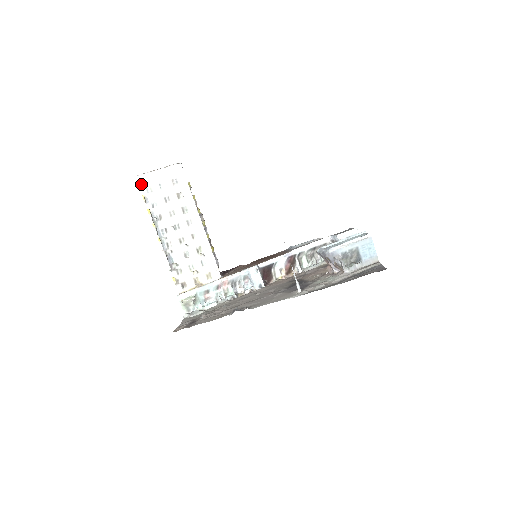
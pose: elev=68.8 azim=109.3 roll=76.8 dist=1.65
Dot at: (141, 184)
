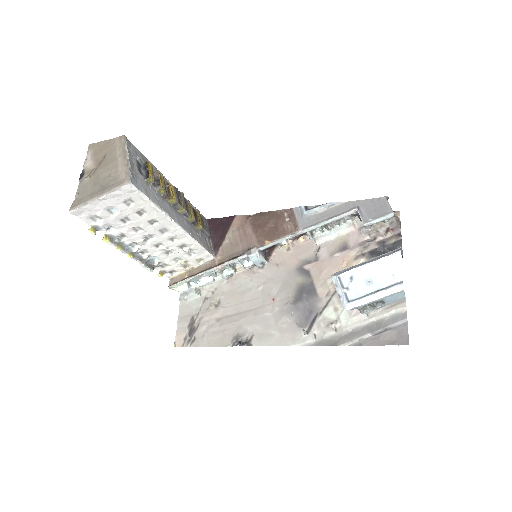
Dot at: (81, 216)
